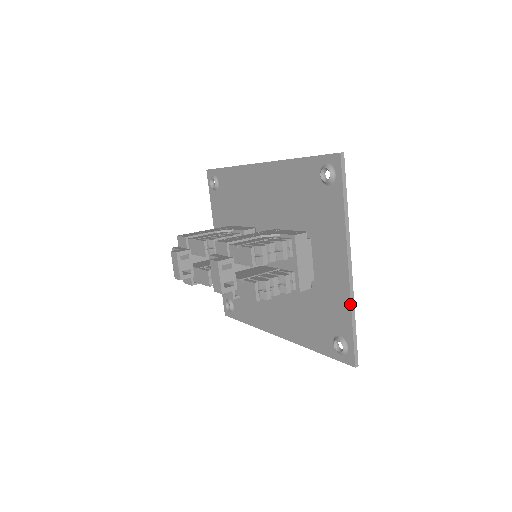
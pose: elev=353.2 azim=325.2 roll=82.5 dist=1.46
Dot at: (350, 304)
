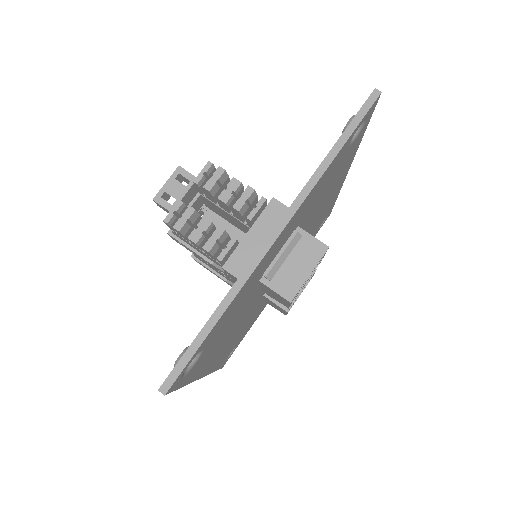
Dot at: occluded
